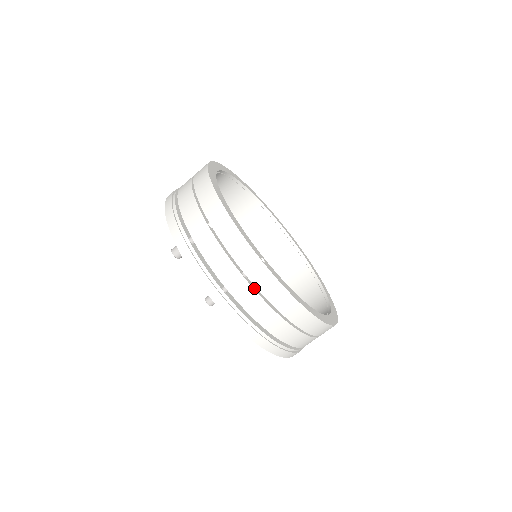
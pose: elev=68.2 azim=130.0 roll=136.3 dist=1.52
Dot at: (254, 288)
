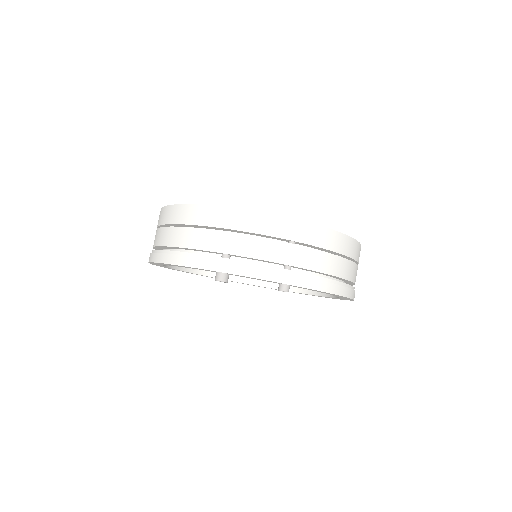
Dot at: (307, 248)
